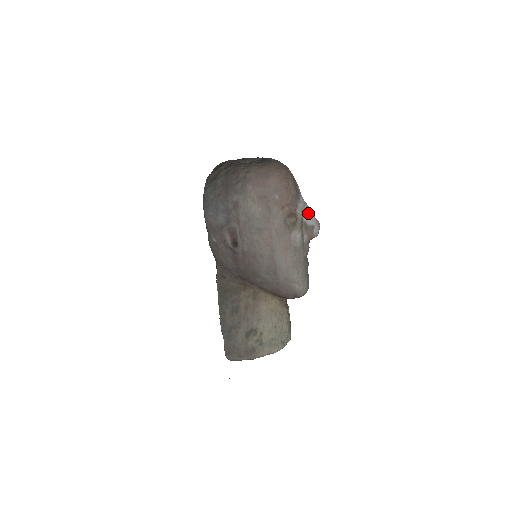
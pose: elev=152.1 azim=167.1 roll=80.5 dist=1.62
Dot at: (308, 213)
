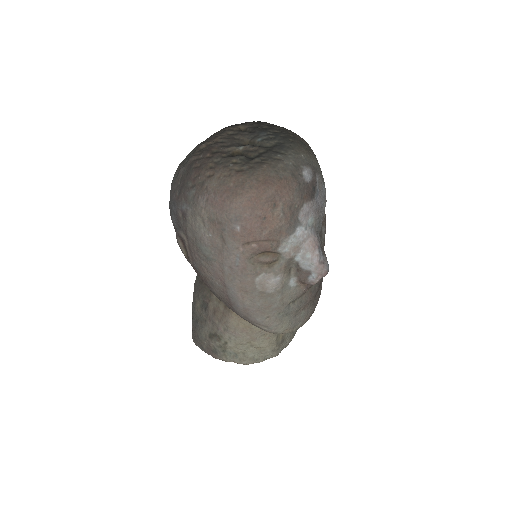
Dot at: (307, 252)
